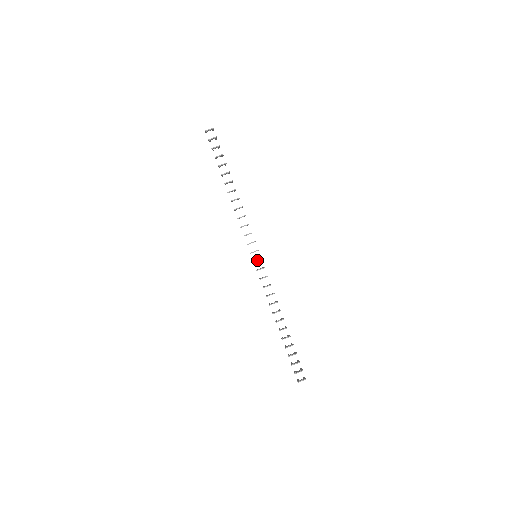
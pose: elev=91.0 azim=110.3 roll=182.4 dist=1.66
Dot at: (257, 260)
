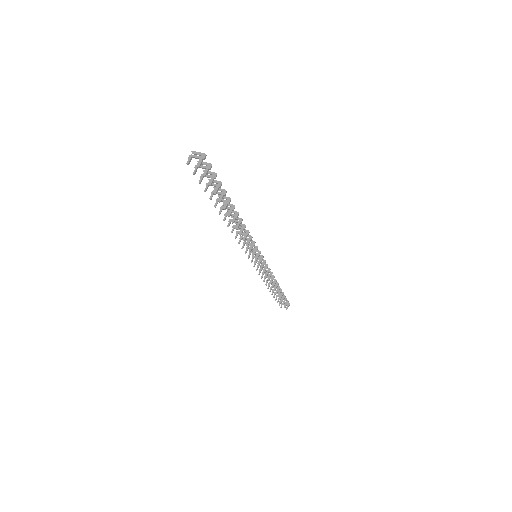
Dot at: occluded
